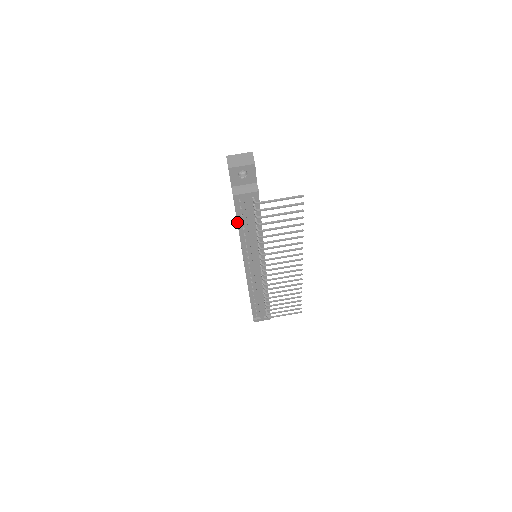
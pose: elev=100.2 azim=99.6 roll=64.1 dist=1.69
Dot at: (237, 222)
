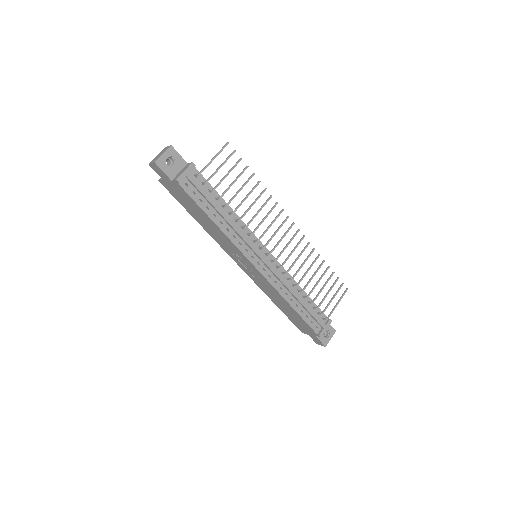
Dot at: (204, 212)
